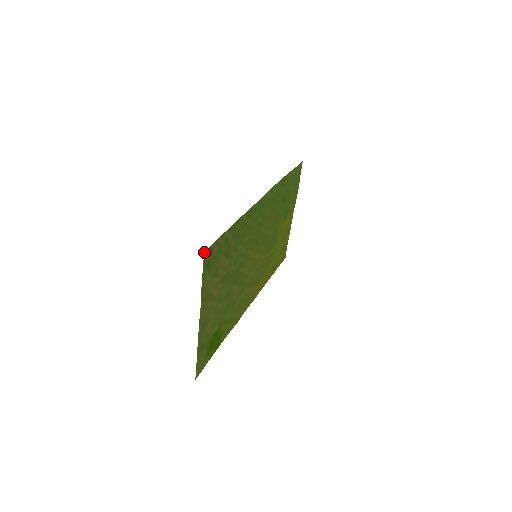
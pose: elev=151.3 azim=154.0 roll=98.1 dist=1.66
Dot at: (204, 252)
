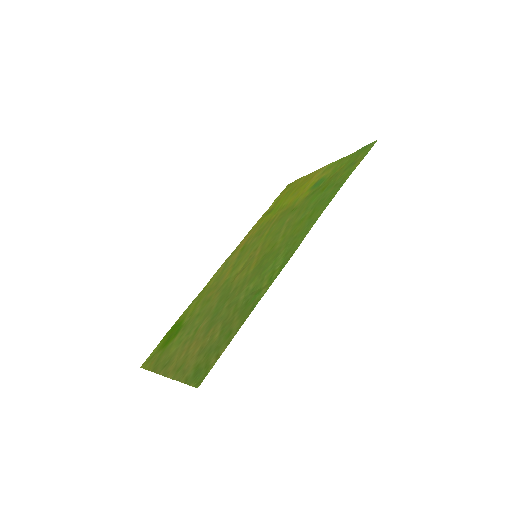
Dot at: occluded
